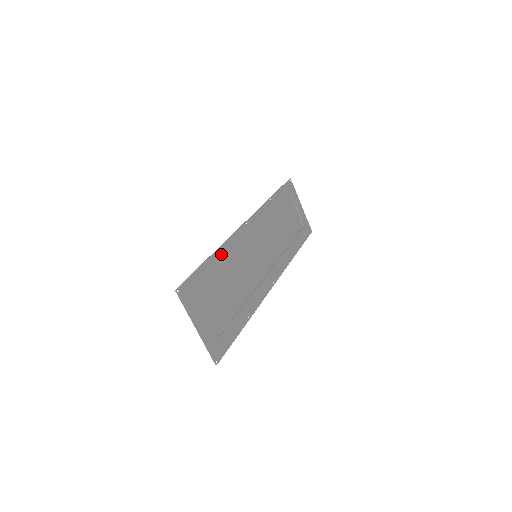
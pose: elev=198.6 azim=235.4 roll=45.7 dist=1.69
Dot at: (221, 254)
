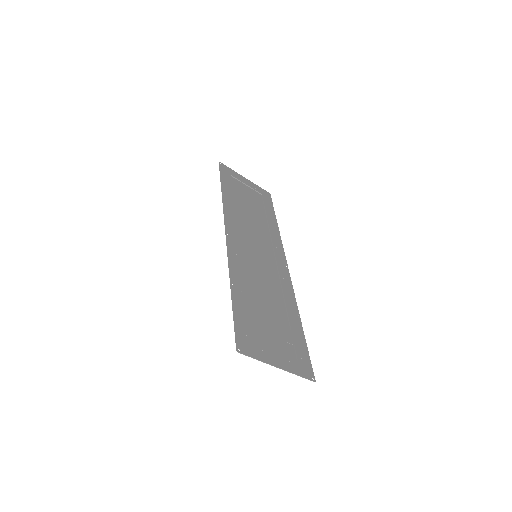
Dot at: (236, 282)
